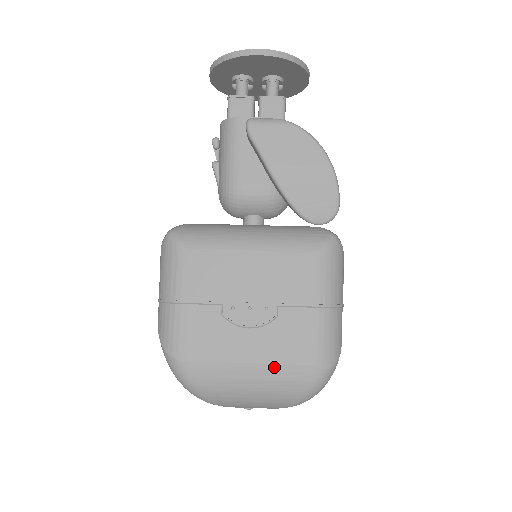
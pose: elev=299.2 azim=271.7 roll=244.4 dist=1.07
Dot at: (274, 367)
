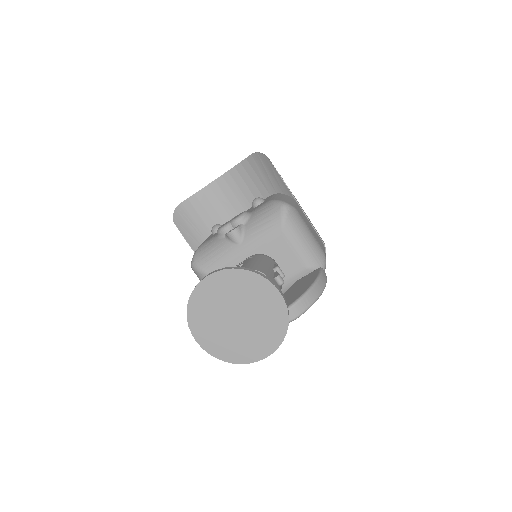
Dot at: occluded
